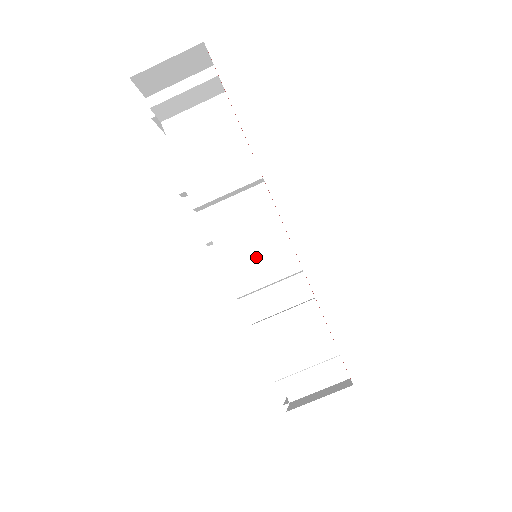
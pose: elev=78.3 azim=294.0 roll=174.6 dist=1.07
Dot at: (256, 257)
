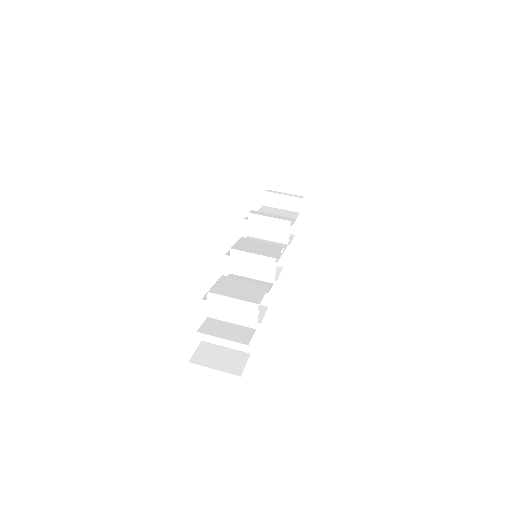
Dot at: (257, 247)
